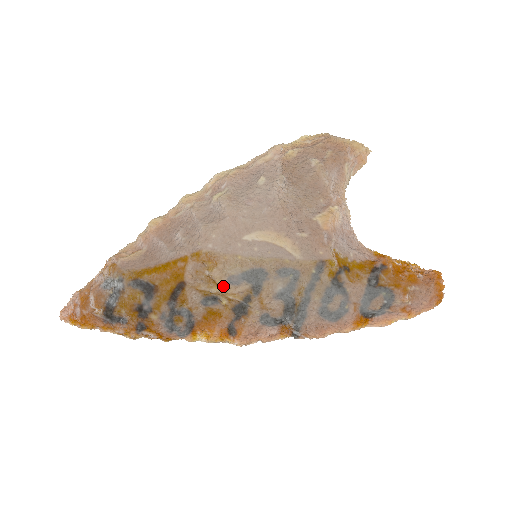
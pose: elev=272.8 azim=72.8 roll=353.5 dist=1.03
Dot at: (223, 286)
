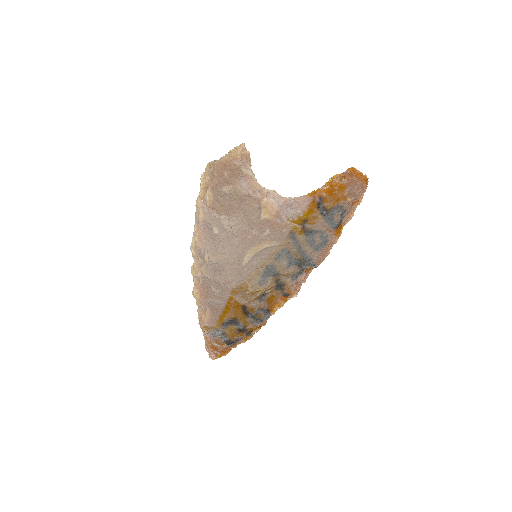
Dot at: (261, 289)
